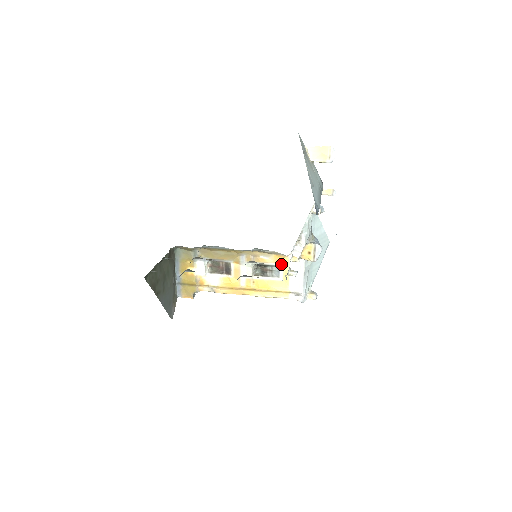
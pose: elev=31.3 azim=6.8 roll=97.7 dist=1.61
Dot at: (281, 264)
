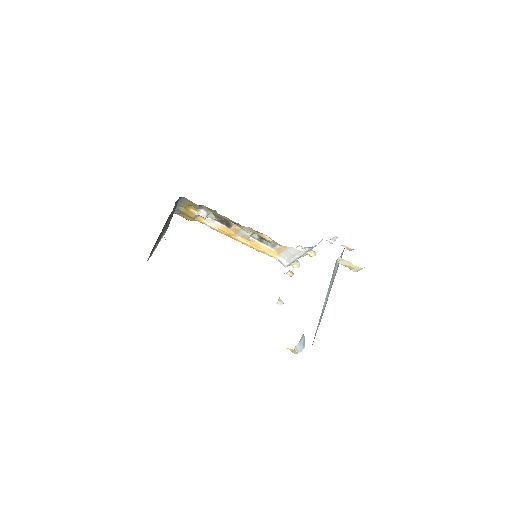
Dot at: (278, 245)
